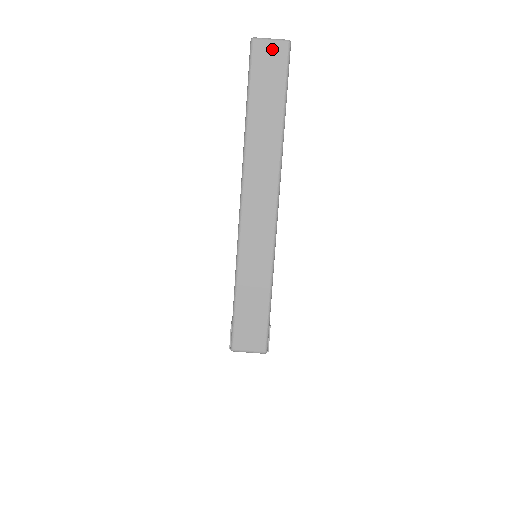
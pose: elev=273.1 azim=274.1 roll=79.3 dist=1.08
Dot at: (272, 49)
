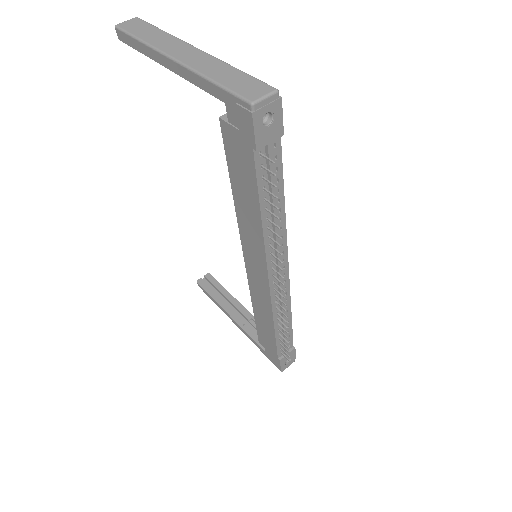
Dot at: (130, 22)
